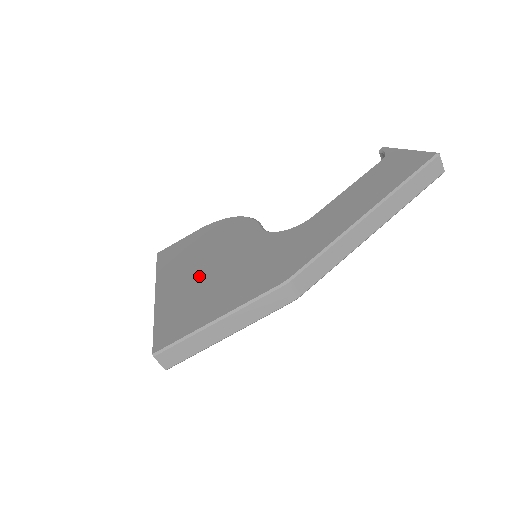
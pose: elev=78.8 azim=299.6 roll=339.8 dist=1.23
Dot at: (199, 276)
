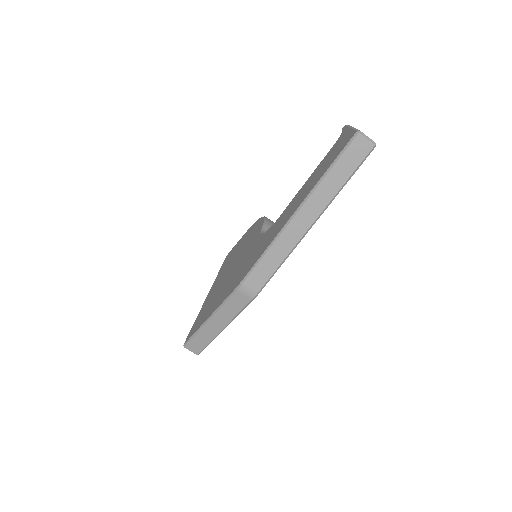
Dot at: (224, 278)
